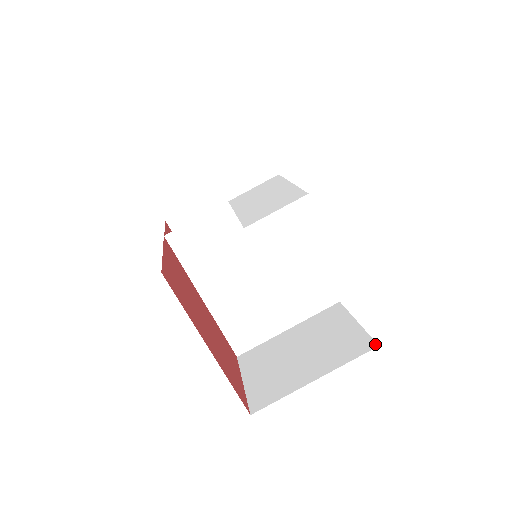
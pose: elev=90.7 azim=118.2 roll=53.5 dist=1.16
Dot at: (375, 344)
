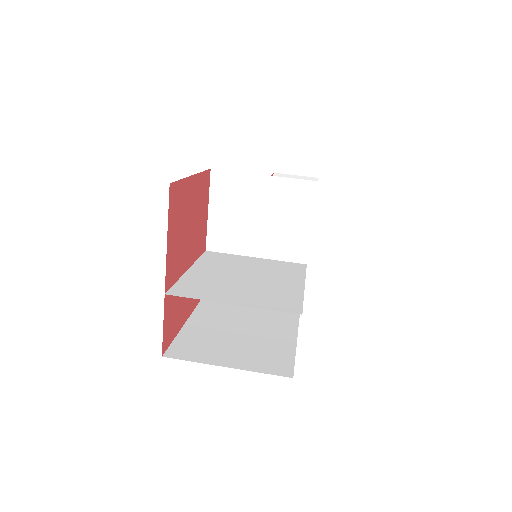
Dot at: occluded
